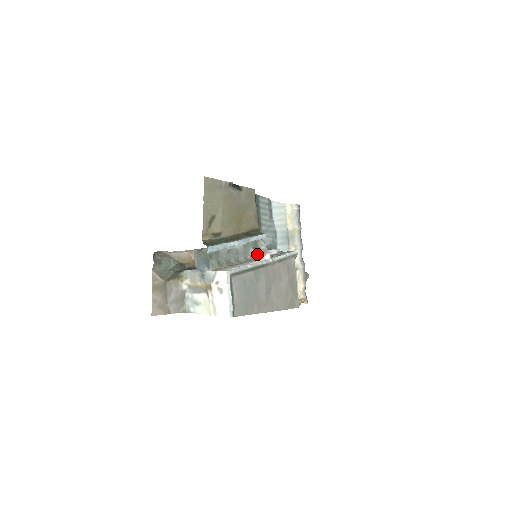
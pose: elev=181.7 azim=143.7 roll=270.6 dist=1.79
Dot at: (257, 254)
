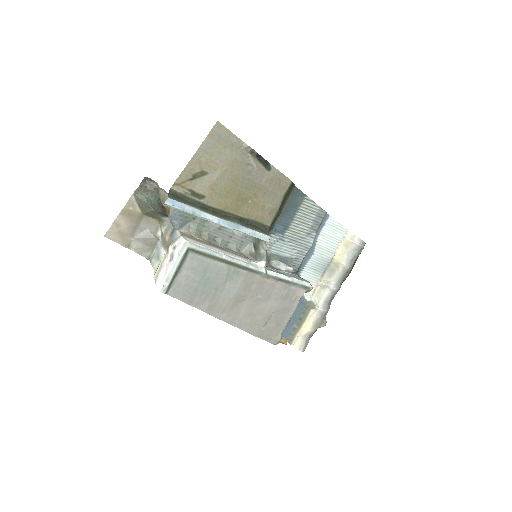
Dot at: (254, 253)
